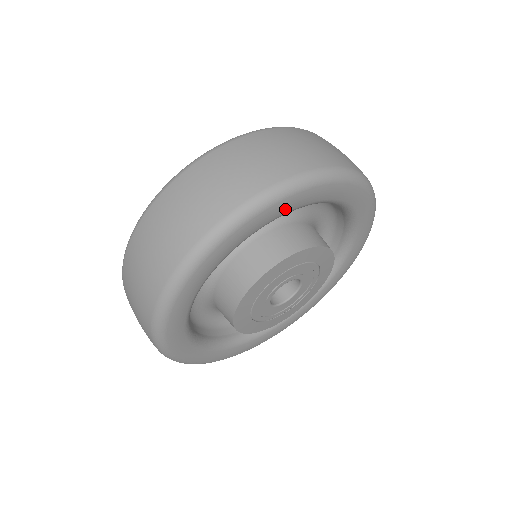
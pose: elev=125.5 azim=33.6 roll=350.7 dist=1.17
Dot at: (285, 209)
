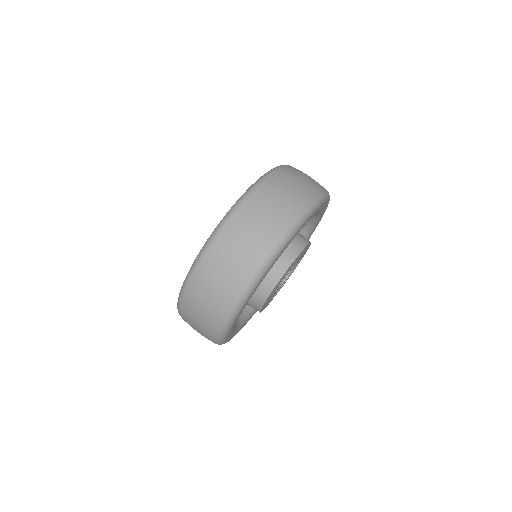
Dot at: occluded
